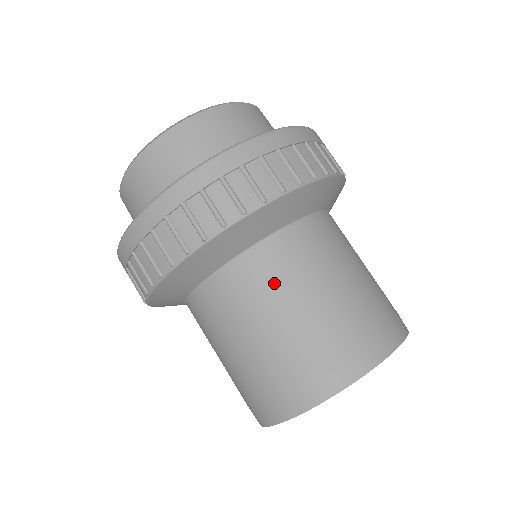
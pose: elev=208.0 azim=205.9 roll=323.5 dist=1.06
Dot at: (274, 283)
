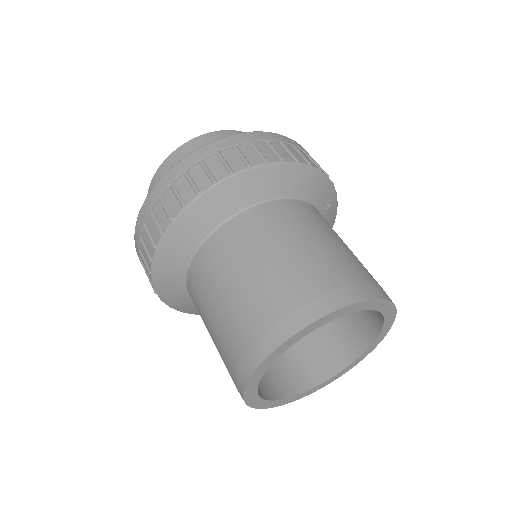
Dot at: (207, 282)
